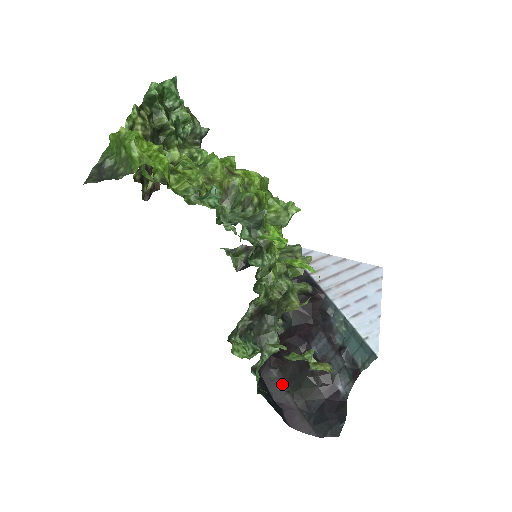
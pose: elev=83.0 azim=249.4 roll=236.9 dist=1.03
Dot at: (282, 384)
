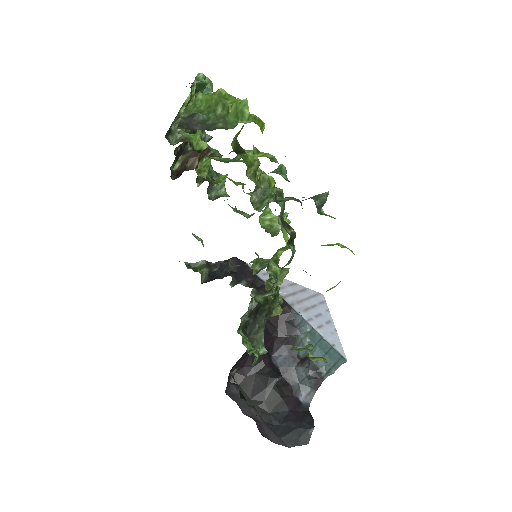
Dot at: occluded
